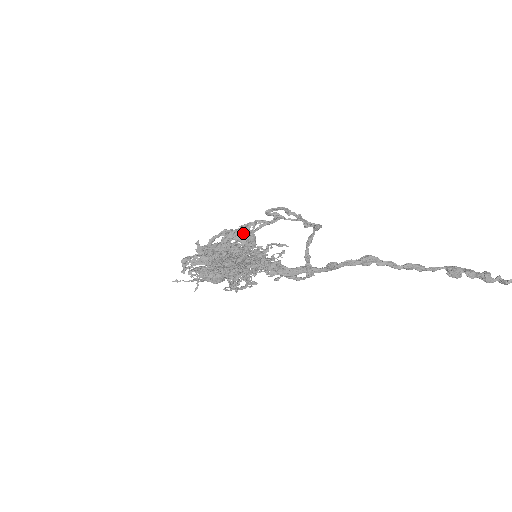
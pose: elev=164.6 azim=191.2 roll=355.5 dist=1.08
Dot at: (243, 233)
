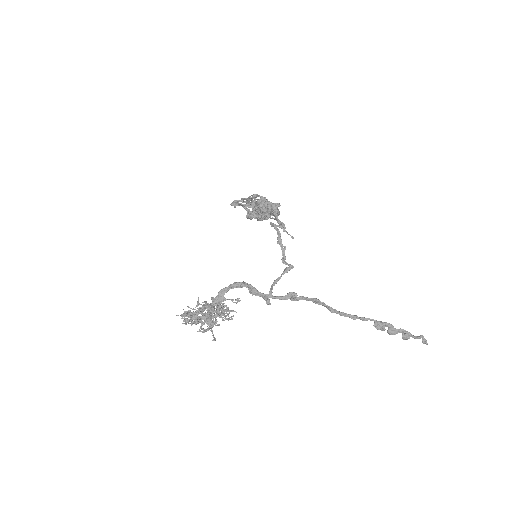
Dot at: occluded
